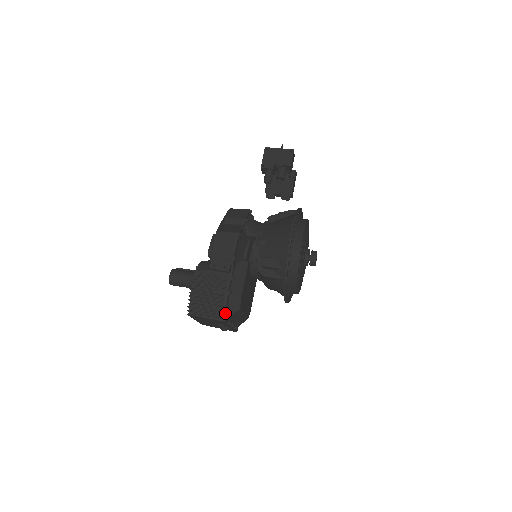
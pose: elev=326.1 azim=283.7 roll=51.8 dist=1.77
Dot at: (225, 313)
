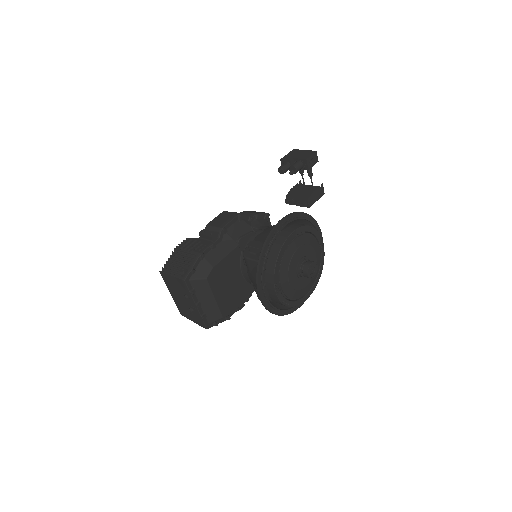
Dot at: (189, 272)
